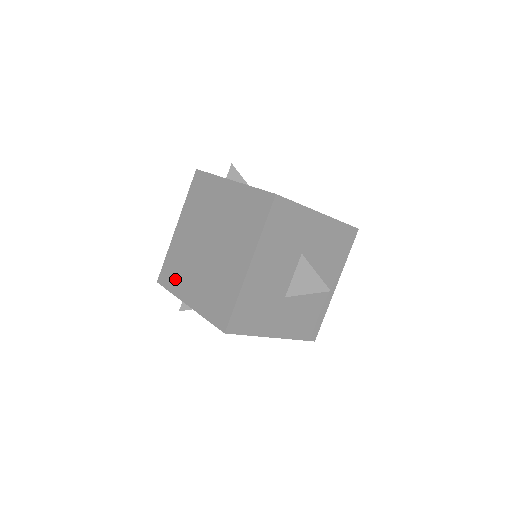
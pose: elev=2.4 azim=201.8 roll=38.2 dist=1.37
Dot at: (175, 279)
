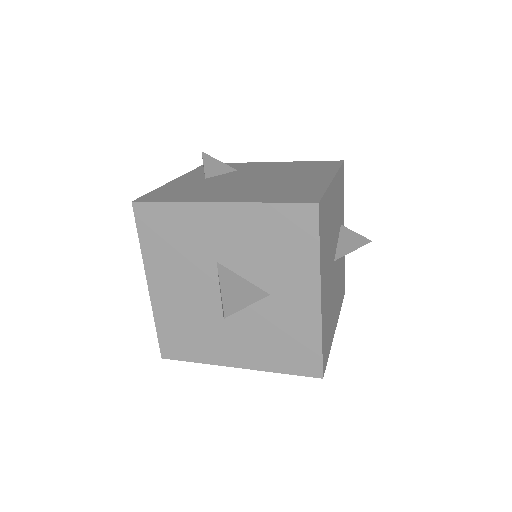
Dot at: occluded
